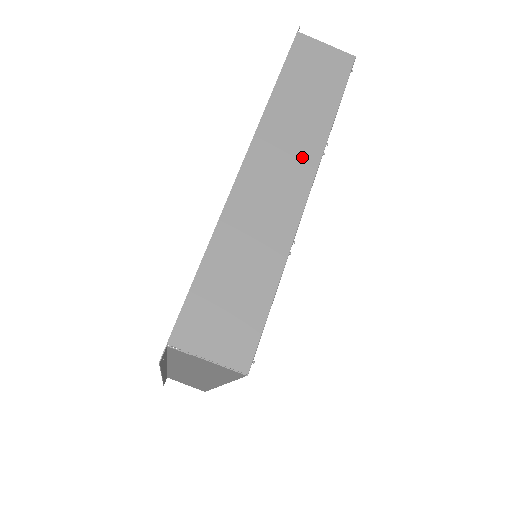
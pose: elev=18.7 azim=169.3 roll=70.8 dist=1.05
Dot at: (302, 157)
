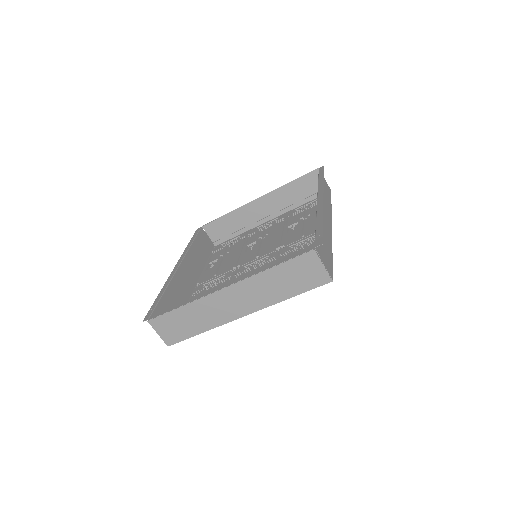
Dot at: (254, 303)
